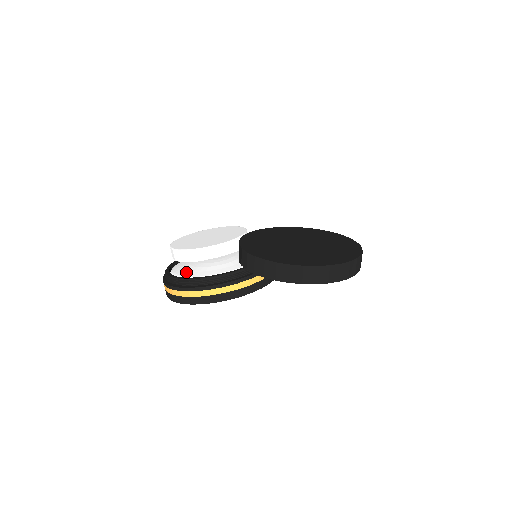
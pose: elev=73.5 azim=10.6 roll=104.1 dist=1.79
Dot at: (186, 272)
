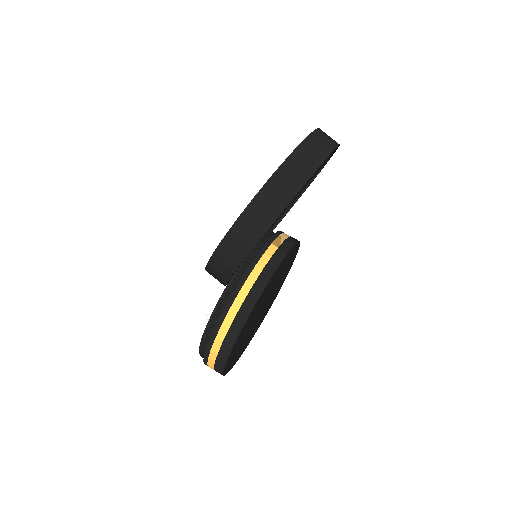
Dot at: occluded
